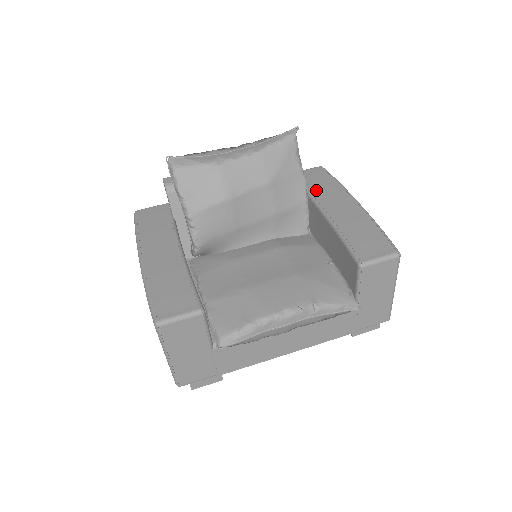
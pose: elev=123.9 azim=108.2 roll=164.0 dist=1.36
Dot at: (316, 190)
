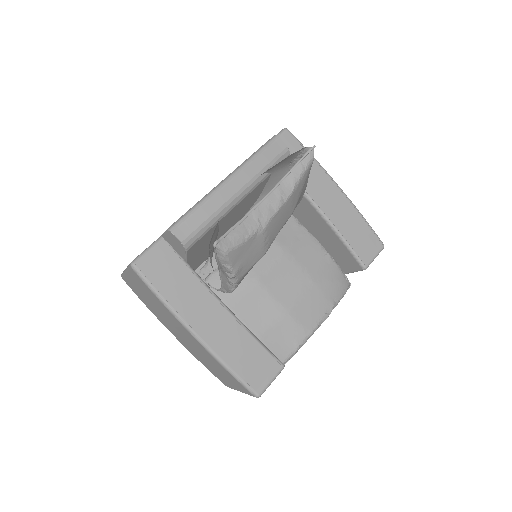
Dot at: occluded
